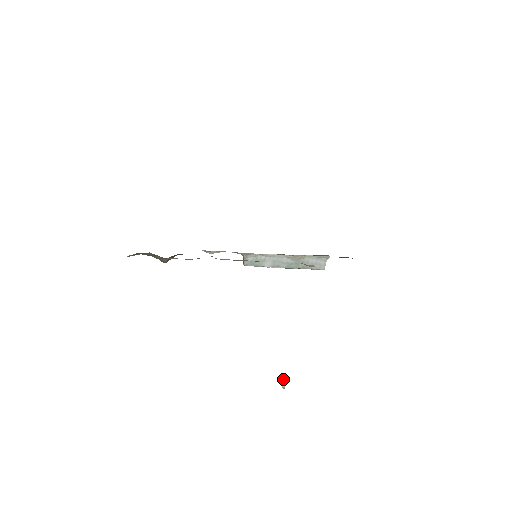
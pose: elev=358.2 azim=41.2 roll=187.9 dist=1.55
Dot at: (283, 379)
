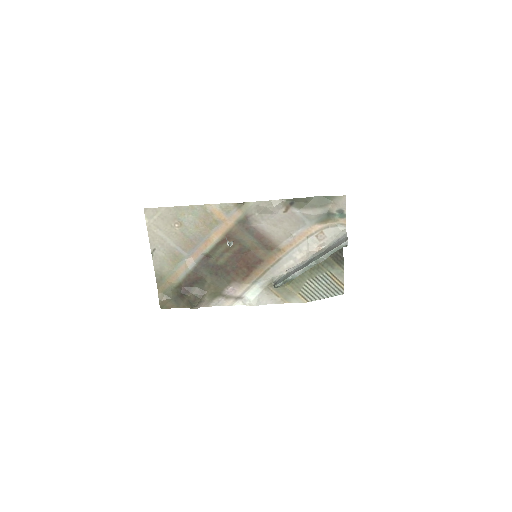
Dot at: (226, 239)
